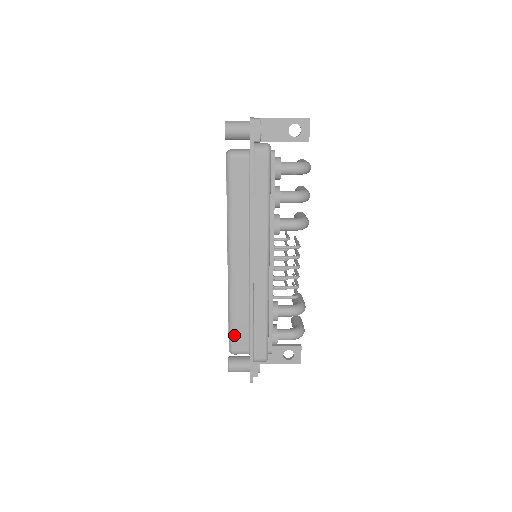
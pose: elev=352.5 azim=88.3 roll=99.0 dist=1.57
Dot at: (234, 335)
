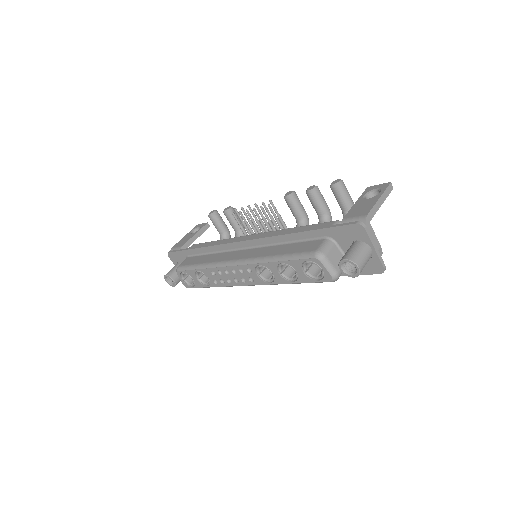
Dot at: occluded
